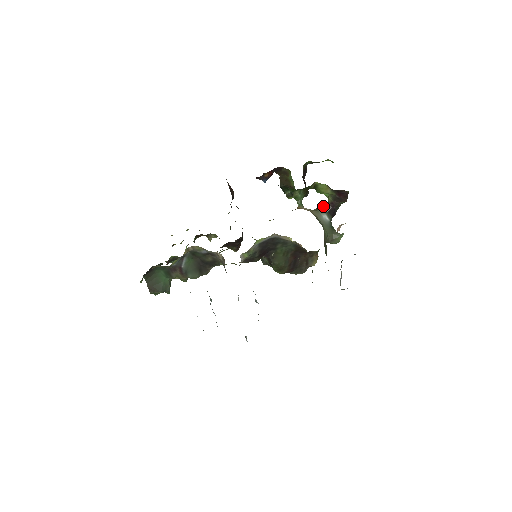
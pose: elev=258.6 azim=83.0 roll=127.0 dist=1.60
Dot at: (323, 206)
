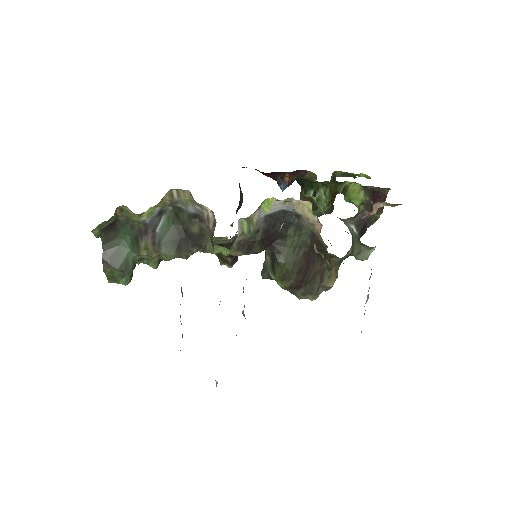
Dot at: (351, 217)
